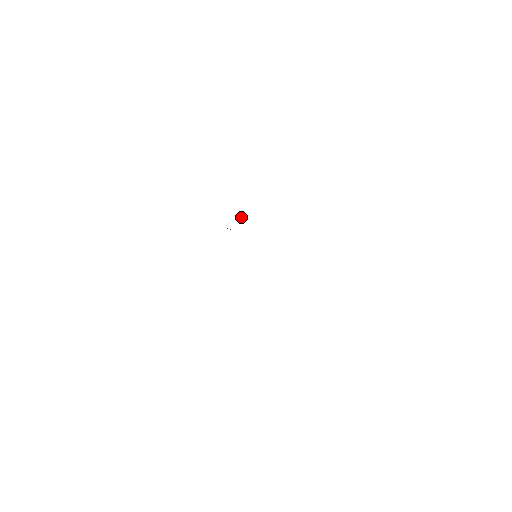
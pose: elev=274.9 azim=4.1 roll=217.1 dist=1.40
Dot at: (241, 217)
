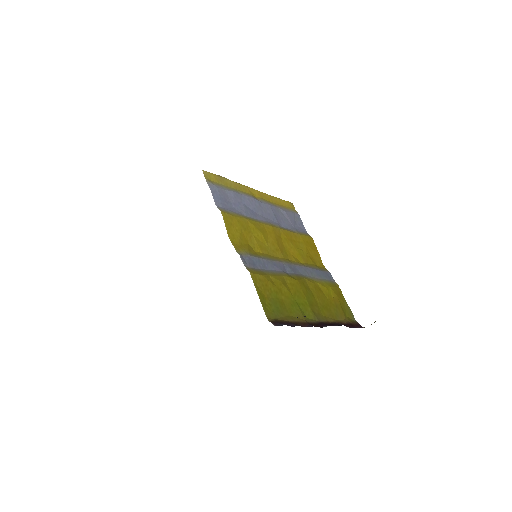
Dot at: (261, 235)
